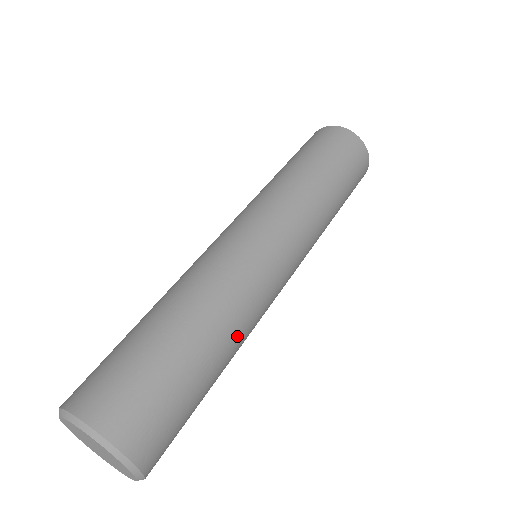
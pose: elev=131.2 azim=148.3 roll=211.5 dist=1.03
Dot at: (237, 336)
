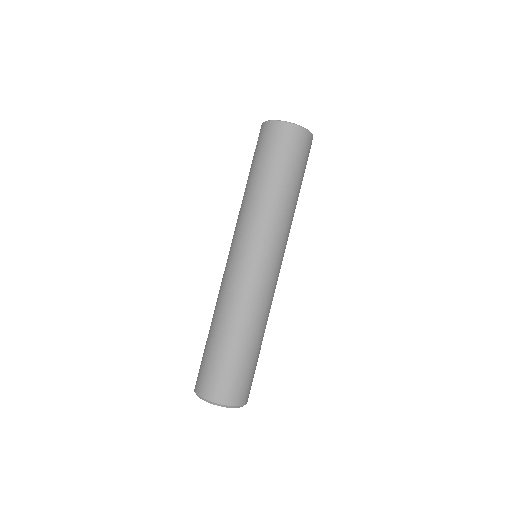
Dot at: (264, 323)
